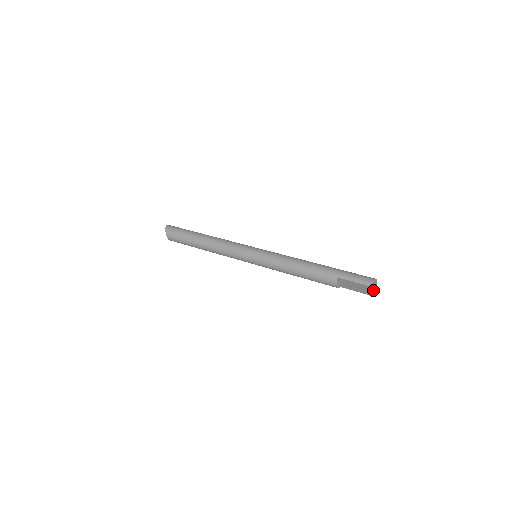
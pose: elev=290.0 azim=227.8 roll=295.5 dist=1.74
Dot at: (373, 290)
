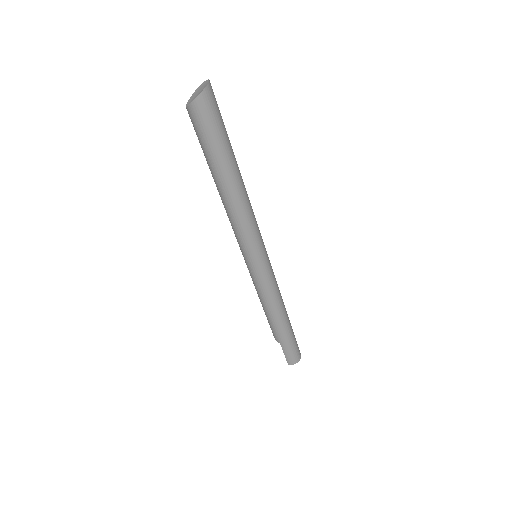
Dot at: occluded
